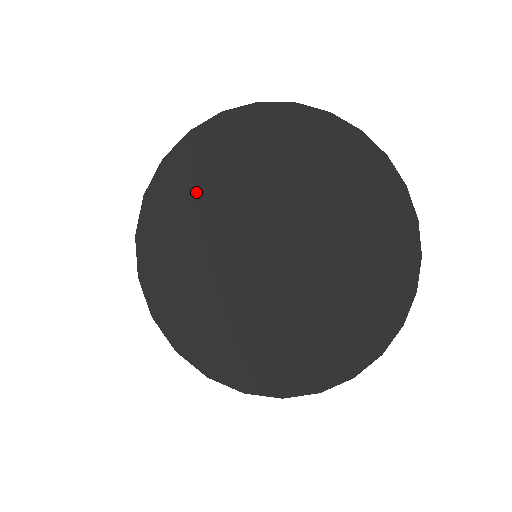
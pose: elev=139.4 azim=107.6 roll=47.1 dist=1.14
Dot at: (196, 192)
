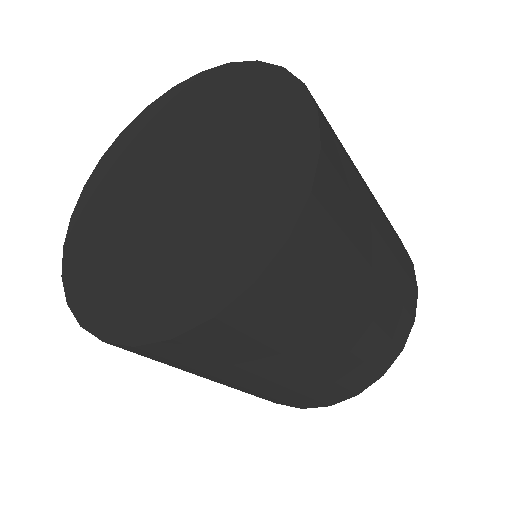
Dot at: (130, 150)
